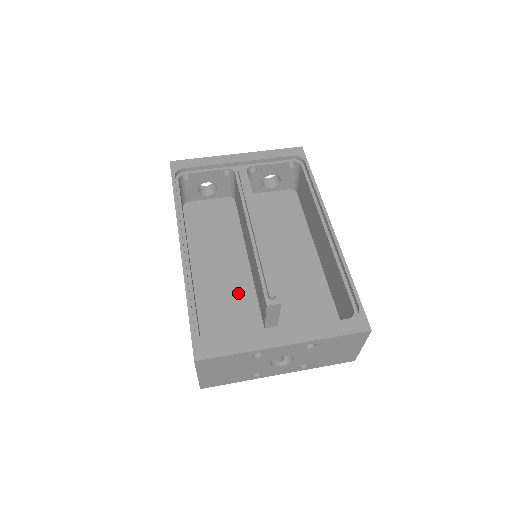
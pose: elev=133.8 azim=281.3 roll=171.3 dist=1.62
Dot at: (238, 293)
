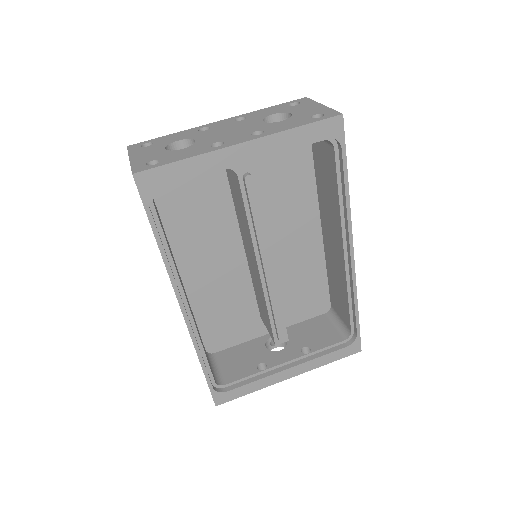
Dot at: (234, 289)
